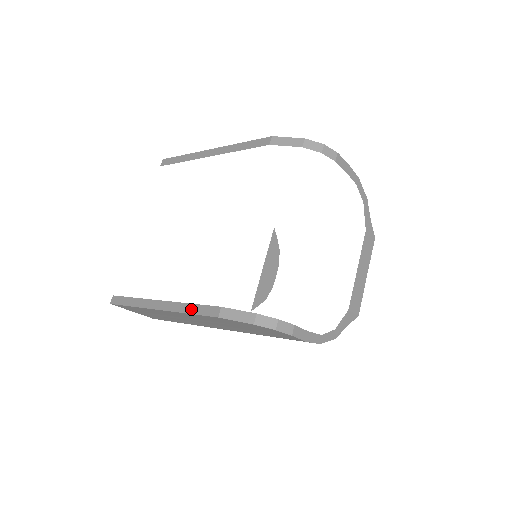
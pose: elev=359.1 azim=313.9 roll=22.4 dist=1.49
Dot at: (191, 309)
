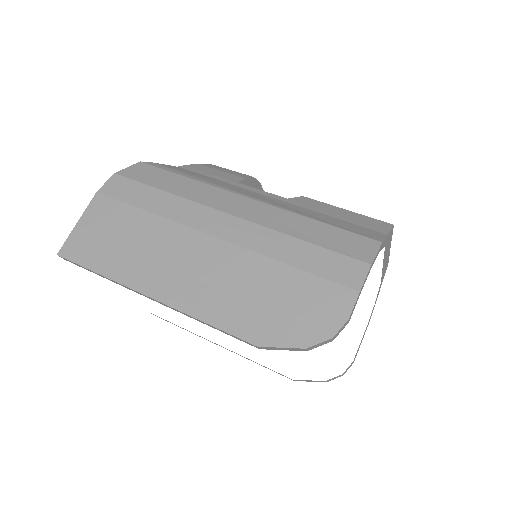
Dot at: occluded
